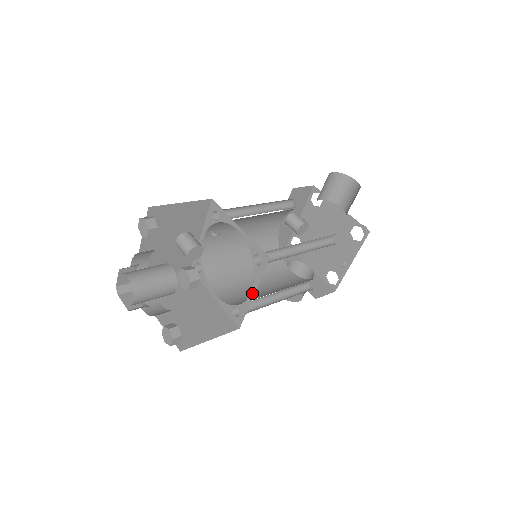
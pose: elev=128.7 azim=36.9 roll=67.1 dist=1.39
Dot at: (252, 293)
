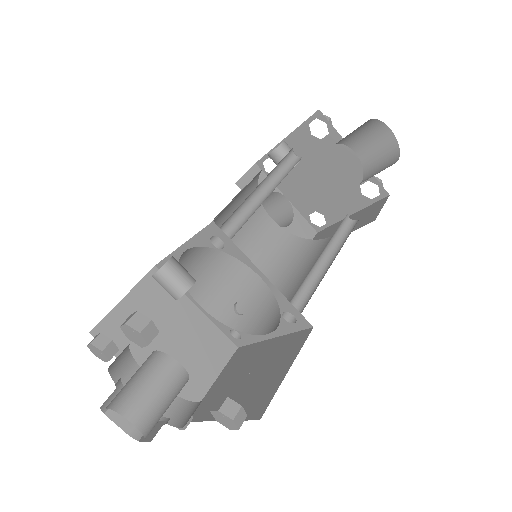
Dot at: (269, 336)
